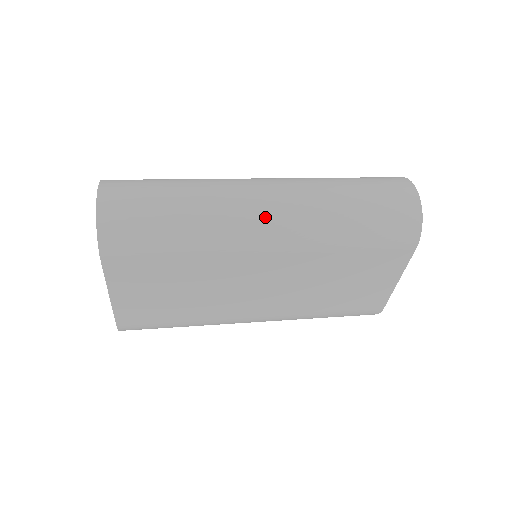
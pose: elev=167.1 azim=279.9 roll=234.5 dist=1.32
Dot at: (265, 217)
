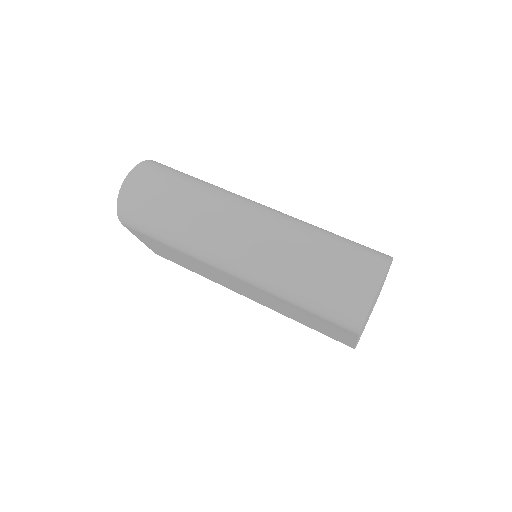
Dot at: (227, 251)
